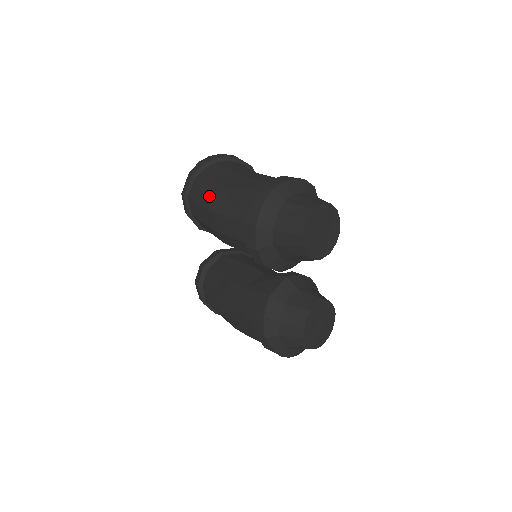
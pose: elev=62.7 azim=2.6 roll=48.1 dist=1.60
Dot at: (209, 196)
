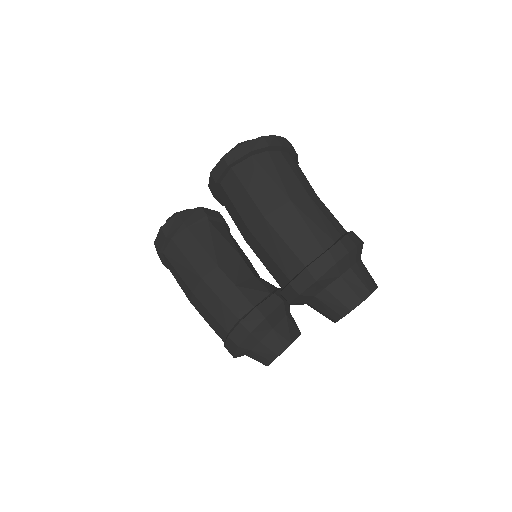
Dot at: (268, 198)
